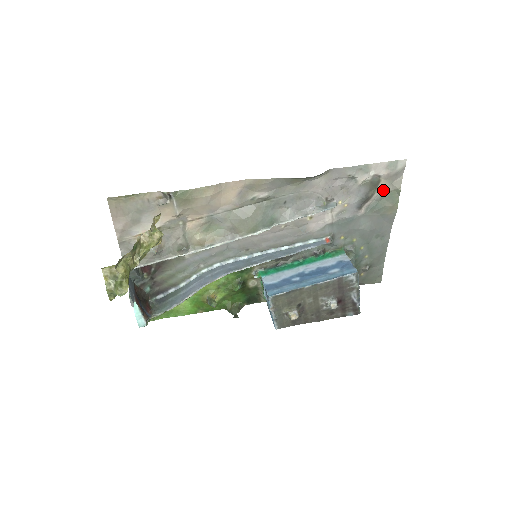
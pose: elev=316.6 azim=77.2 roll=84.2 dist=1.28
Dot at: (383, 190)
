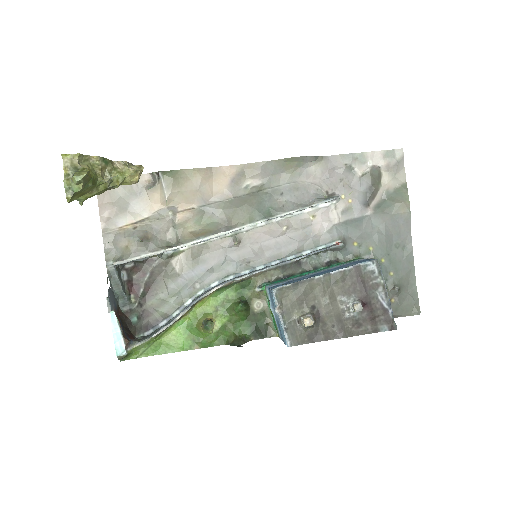
Dot at: (388, 186)
